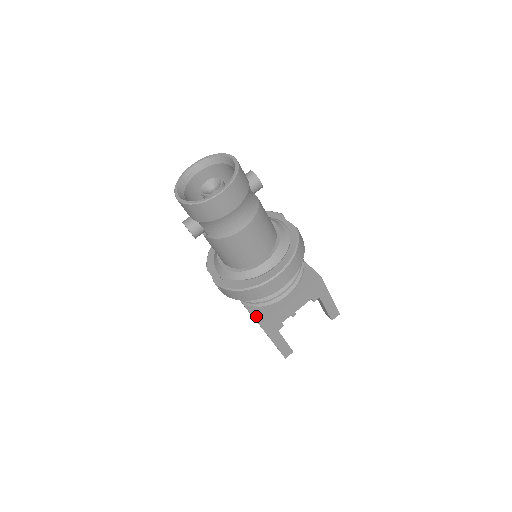
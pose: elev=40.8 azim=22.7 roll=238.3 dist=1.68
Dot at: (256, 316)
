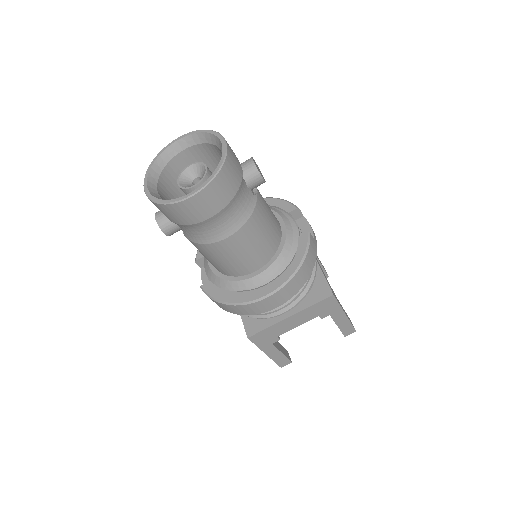
Dot at: (247, 325)
